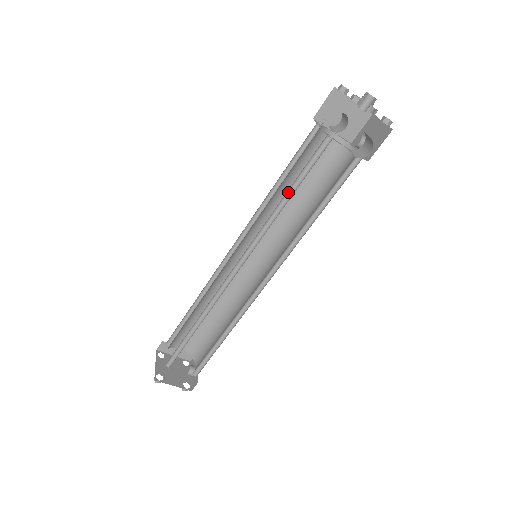
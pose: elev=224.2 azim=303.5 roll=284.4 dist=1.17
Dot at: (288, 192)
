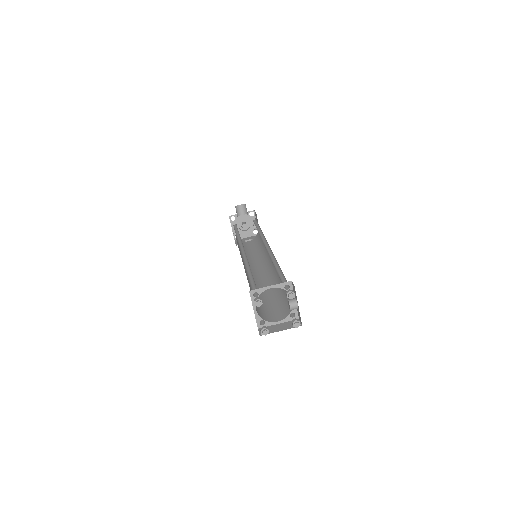
Dot at: (237, 235)
